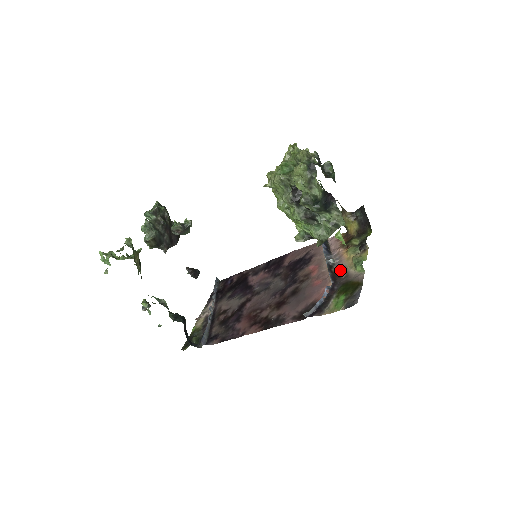
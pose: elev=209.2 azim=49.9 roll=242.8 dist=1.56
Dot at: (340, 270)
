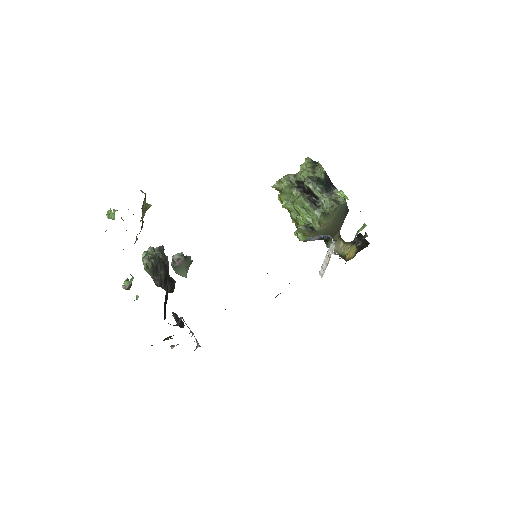
Dot at: occluded
